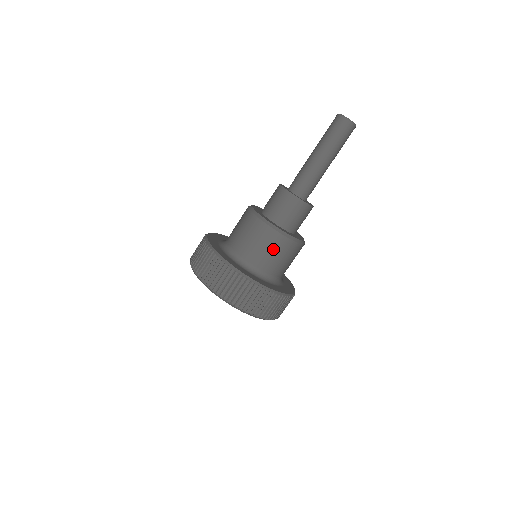
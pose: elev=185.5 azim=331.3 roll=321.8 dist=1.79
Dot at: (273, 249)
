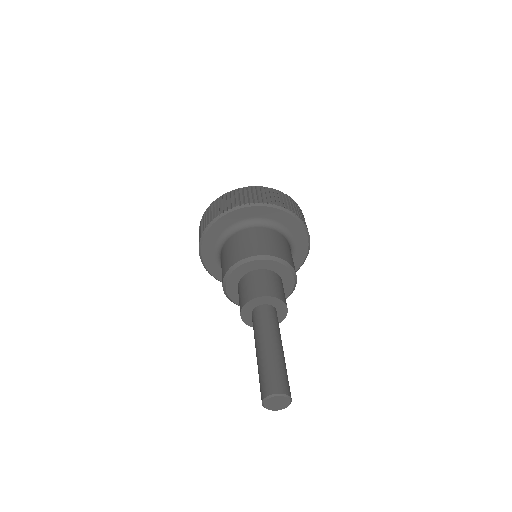
Dot at: occluded
